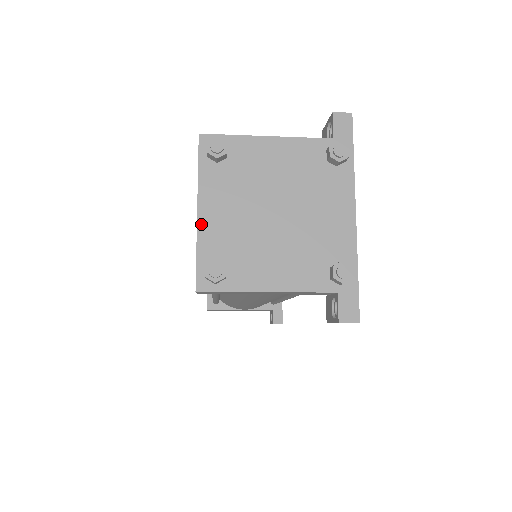
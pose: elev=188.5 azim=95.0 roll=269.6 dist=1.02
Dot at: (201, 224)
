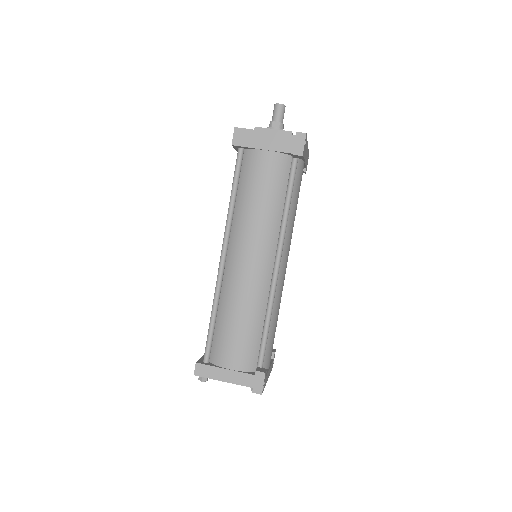
Dot at: occluded
